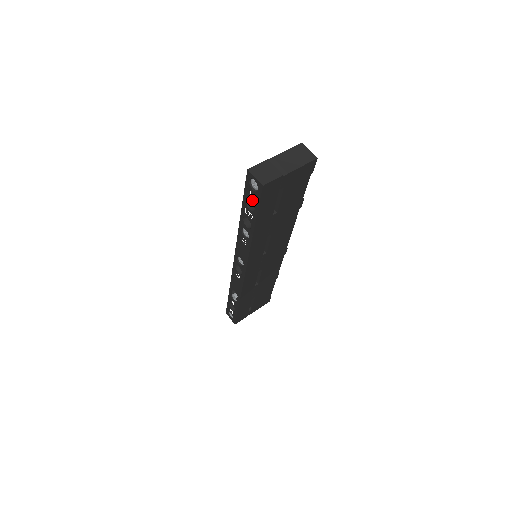
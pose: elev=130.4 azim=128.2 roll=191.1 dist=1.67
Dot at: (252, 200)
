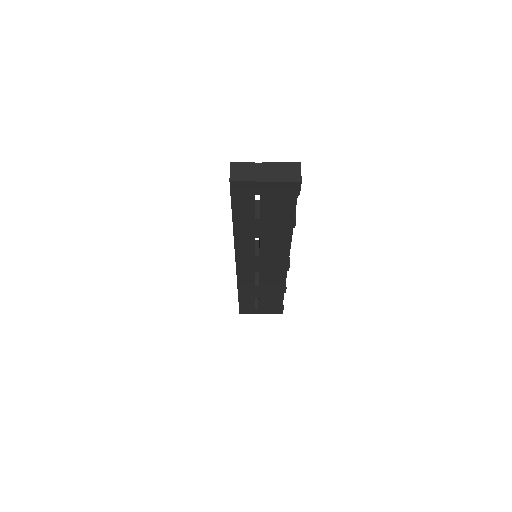
Dot at: occluded
